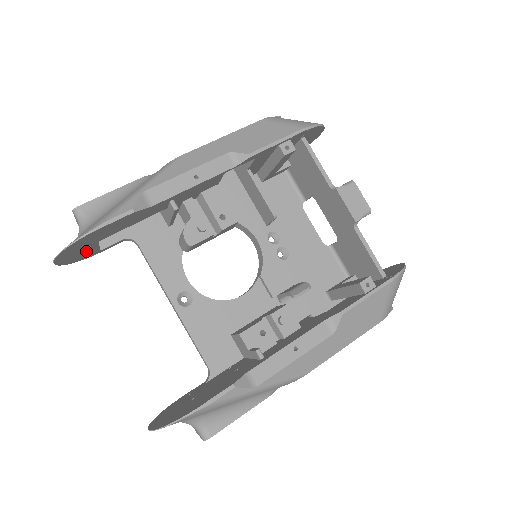
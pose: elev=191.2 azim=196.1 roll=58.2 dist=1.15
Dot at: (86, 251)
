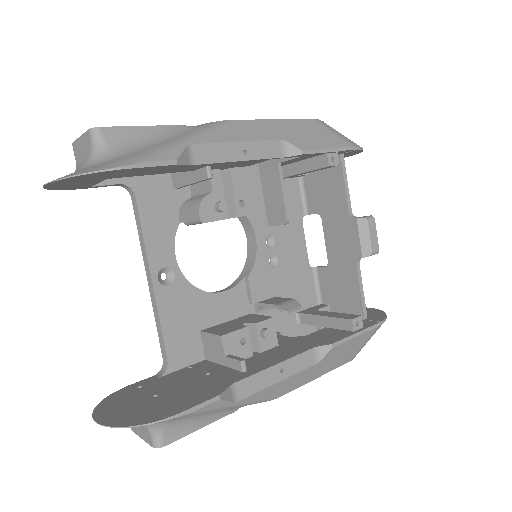
Dot at: (83, 183)
